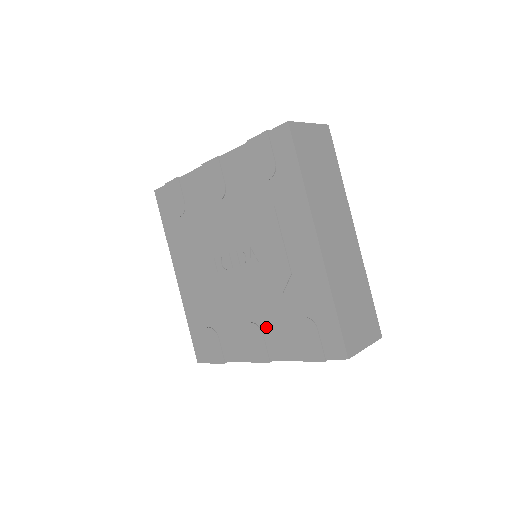
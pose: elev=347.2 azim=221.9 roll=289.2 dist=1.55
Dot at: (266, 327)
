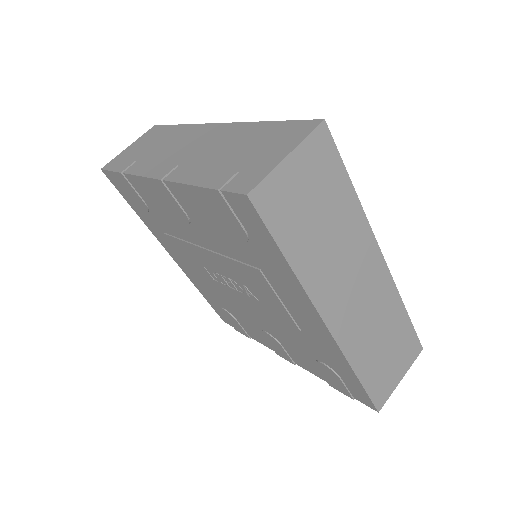
Dot at: (284, 344)
